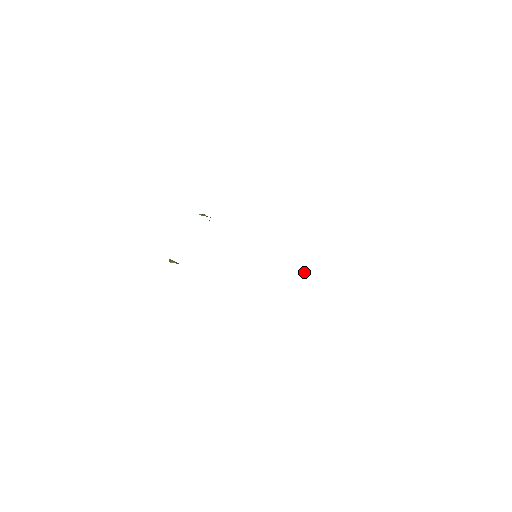
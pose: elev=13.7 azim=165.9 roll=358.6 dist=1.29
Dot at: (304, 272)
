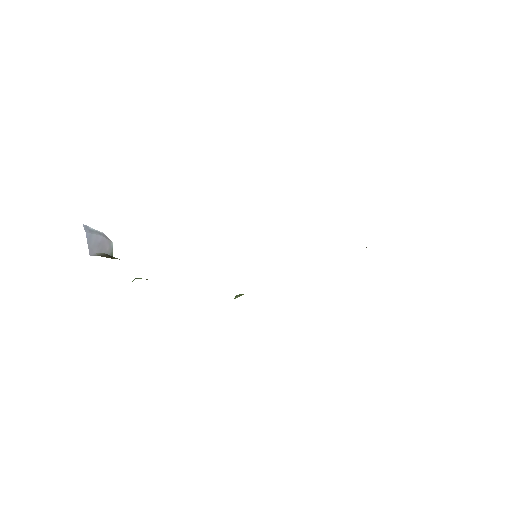
Dot at: occluded
